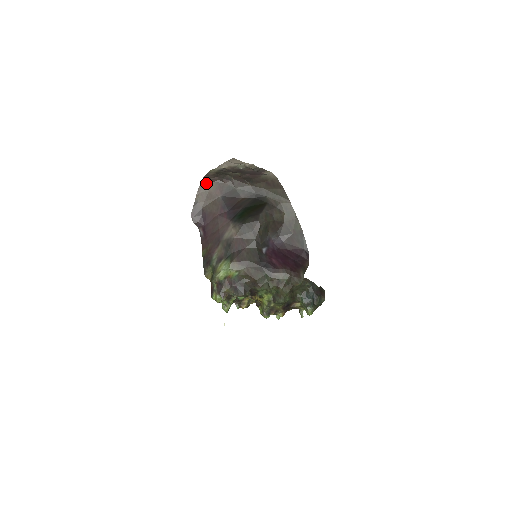
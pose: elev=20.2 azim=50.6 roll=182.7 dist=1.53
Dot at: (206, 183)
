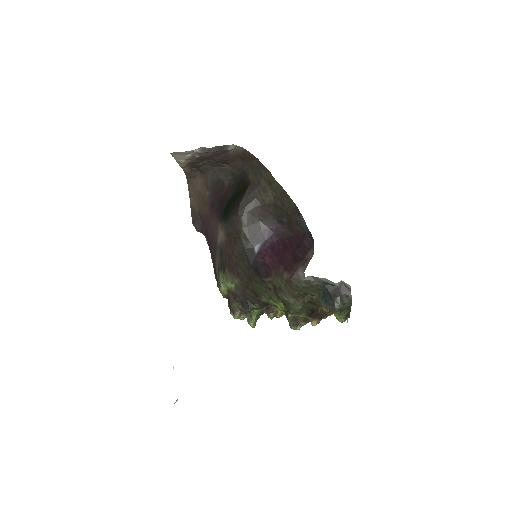
Dot at: (192, 182)
